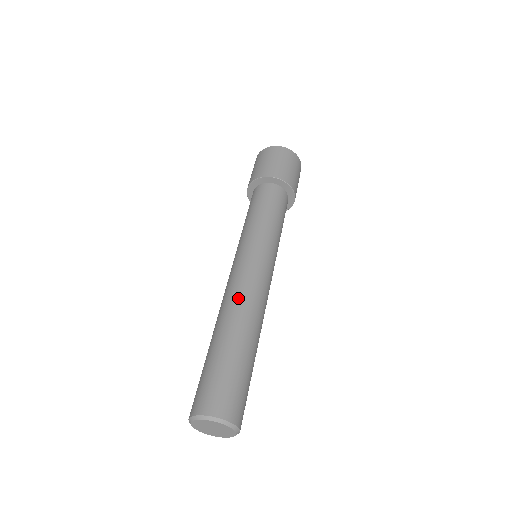
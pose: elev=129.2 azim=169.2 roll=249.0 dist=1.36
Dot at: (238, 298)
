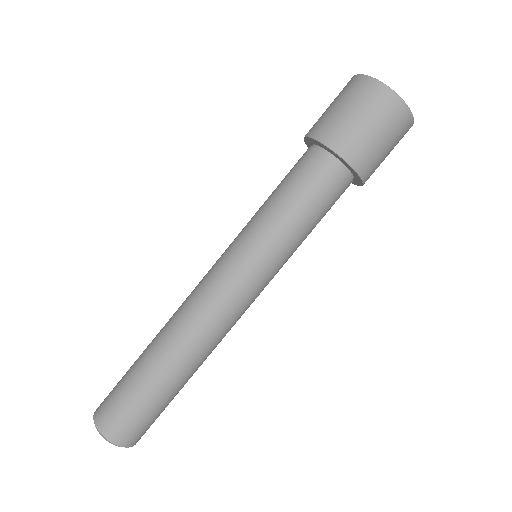
Dot at: (194, 328)
